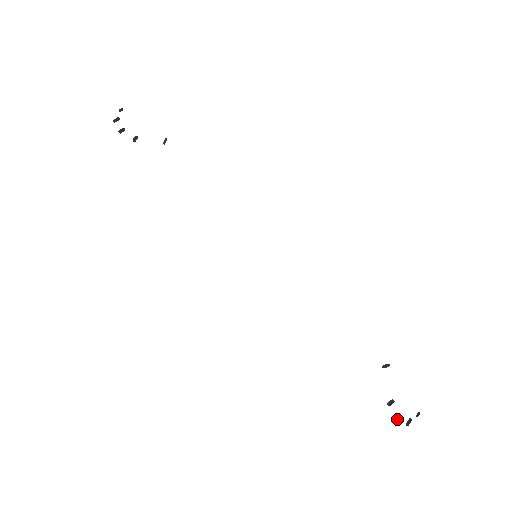
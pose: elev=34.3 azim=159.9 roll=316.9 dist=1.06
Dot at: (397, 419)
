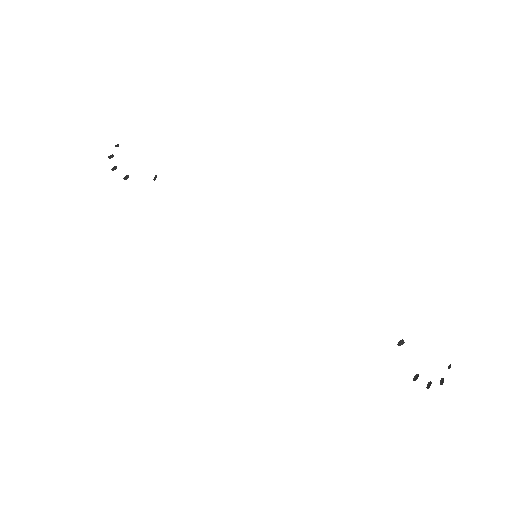
Dot at: (428, 387)
